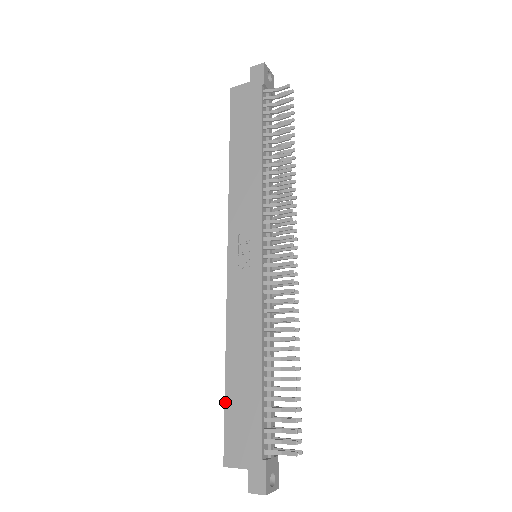
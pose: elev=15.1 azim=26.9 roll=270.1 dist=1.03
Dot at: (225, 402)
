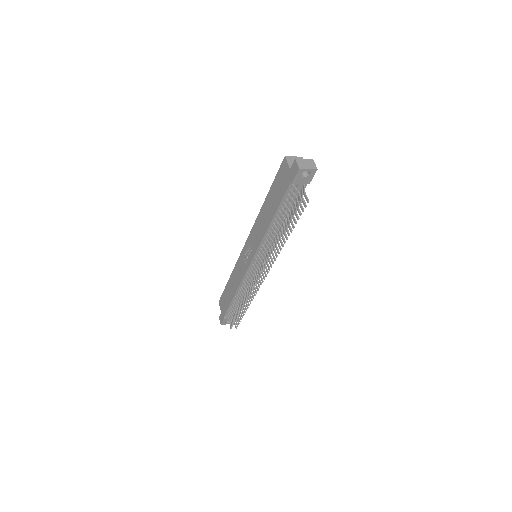
Dot at: (225, 288)
